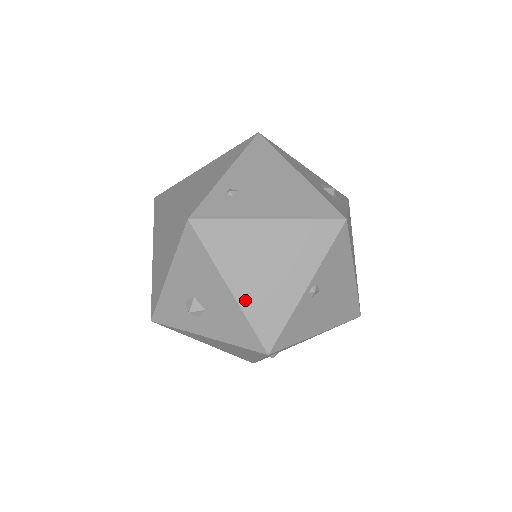
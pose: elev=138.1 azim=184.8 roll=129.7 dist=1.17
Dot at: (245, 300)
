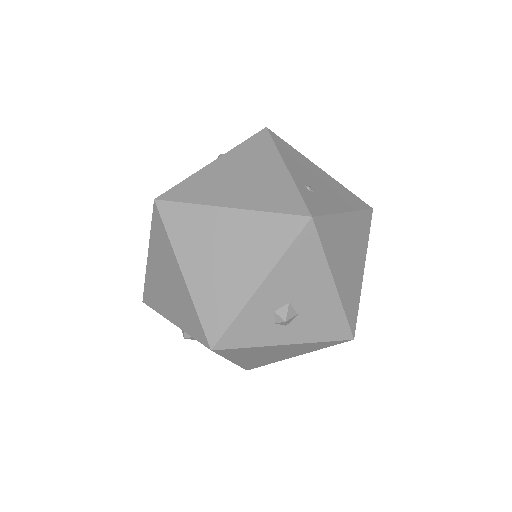
Dot at: (342, 292)
